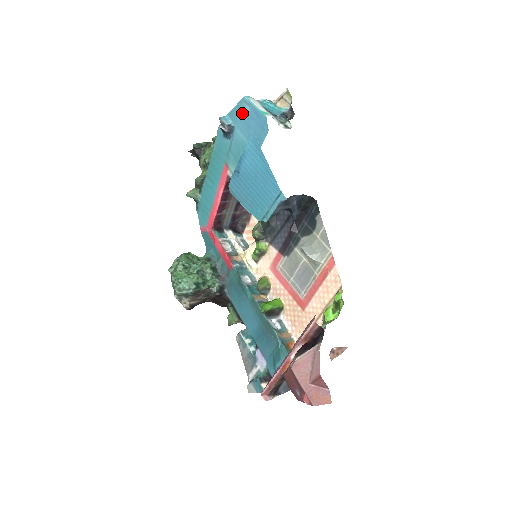
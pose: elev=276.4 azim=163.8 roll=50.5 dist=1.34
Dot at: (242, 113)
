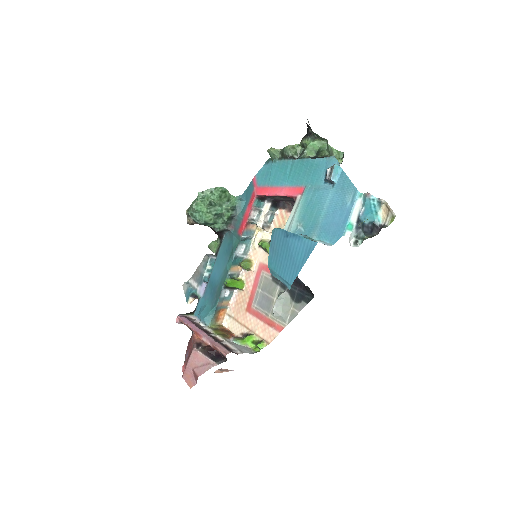
Dot at: (345, 195)
